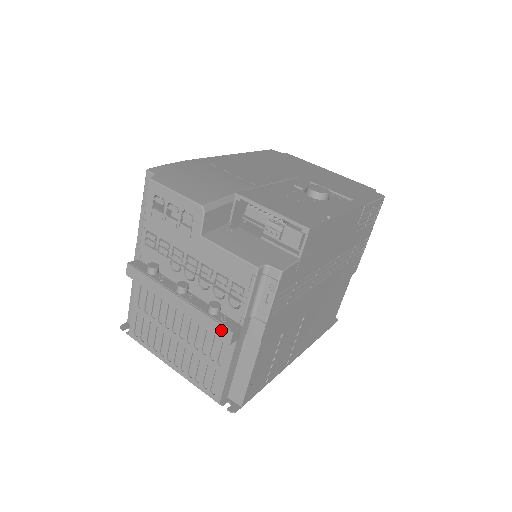
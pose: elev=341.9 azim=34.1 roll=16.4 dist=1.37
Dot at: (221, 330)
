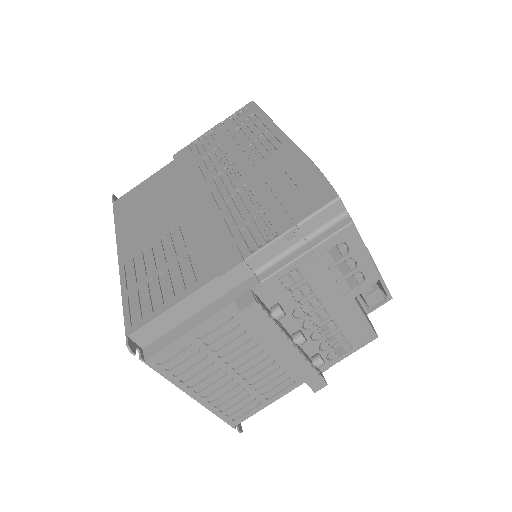
Dot at: (318, 382)
